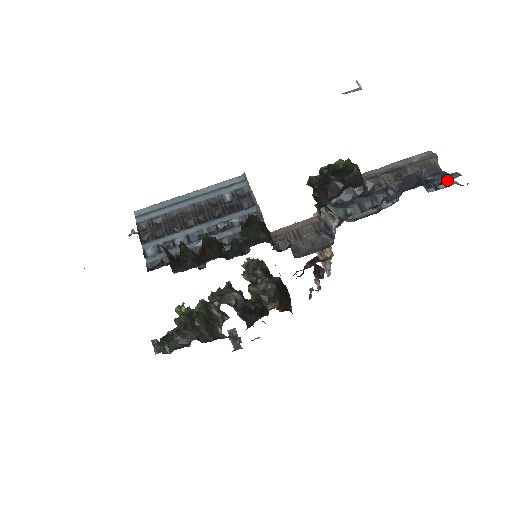
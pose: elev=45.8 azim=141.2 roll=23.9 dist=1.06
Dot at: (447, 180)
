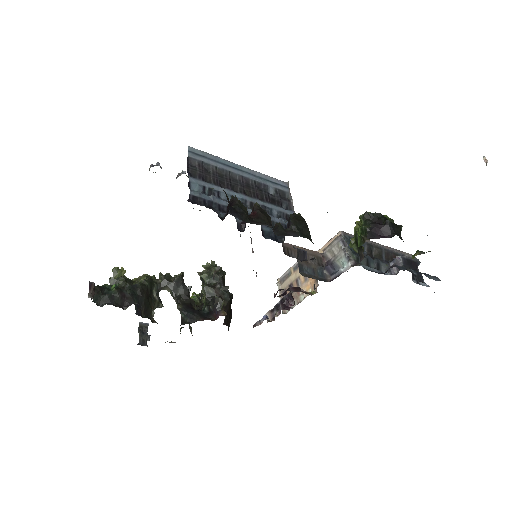
Dot at: (423, 282)
